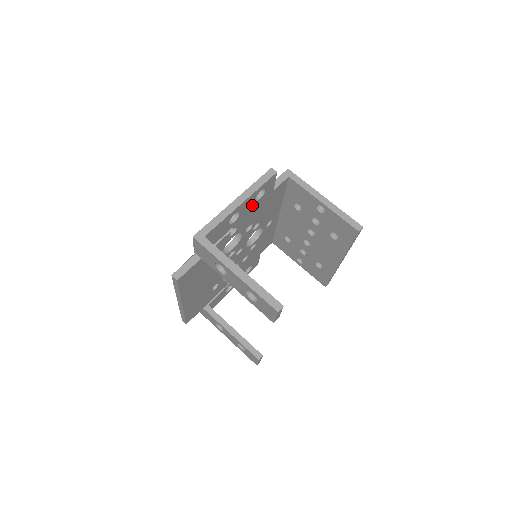
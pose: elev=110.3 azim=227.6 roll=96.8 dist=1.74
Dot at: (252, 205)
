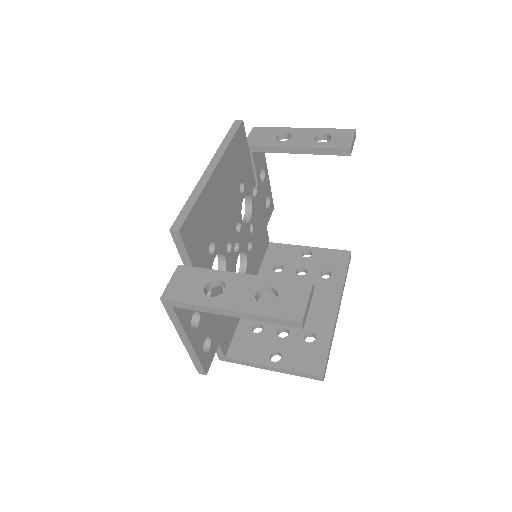
Dot at: (264, 199)
